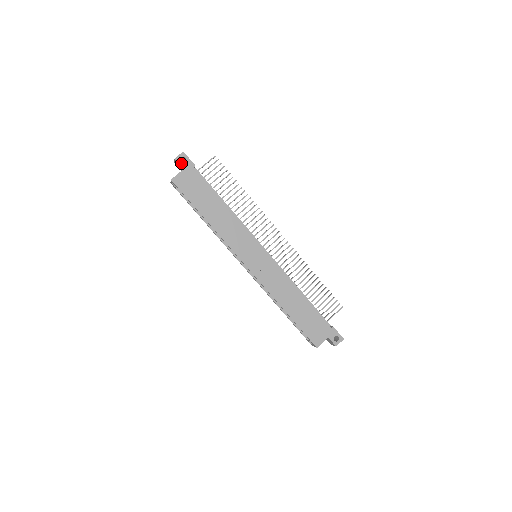
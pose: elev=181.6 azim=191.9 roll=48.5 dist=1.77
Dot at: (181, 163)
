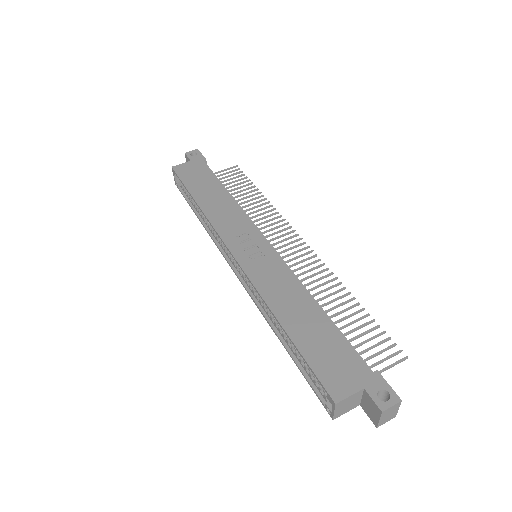
Dot at: (190, 156)
